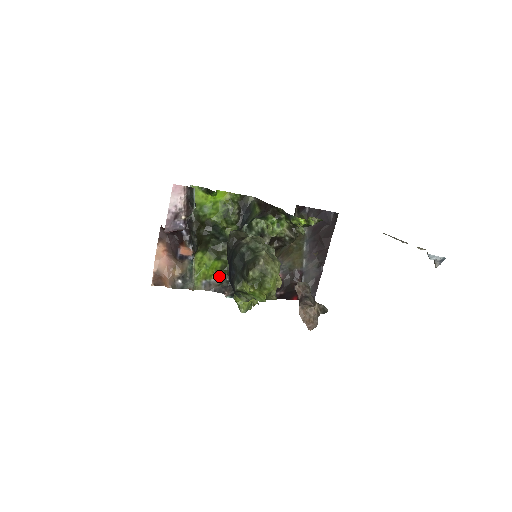
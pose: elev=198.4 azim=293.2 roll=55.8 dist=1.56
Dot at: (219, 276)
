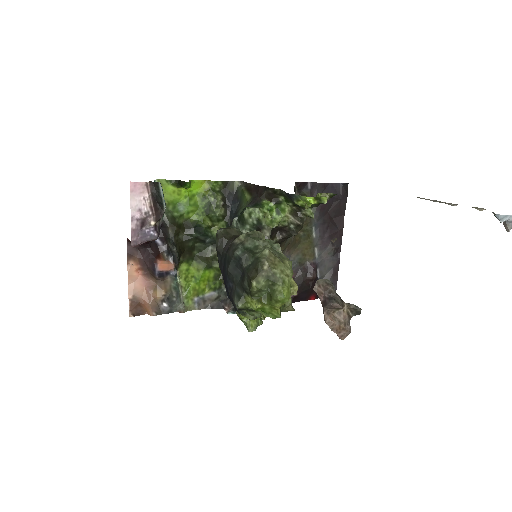
Dot at: (214, 288)
